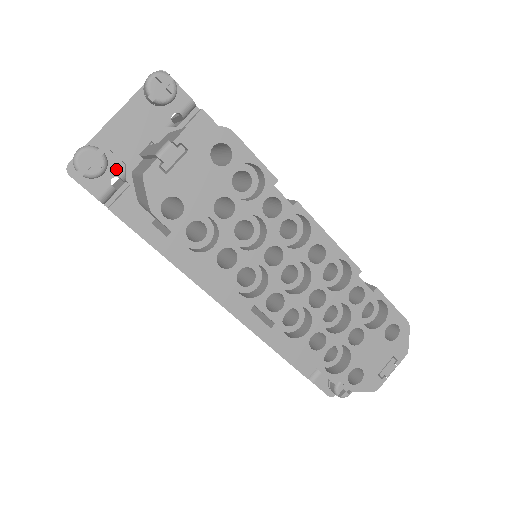
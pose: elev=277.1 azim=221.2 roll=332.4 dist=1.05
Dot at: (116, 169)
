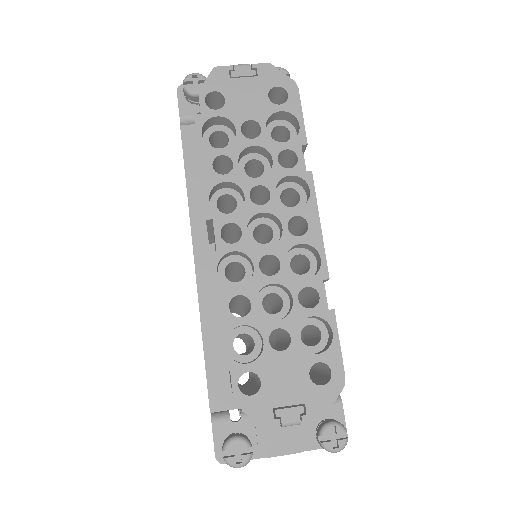
Dot at: occluded
